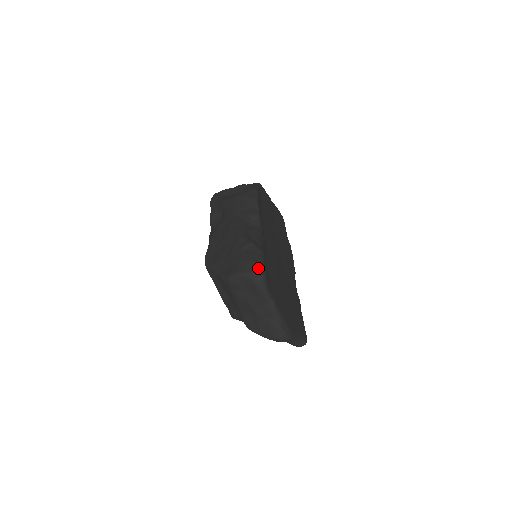
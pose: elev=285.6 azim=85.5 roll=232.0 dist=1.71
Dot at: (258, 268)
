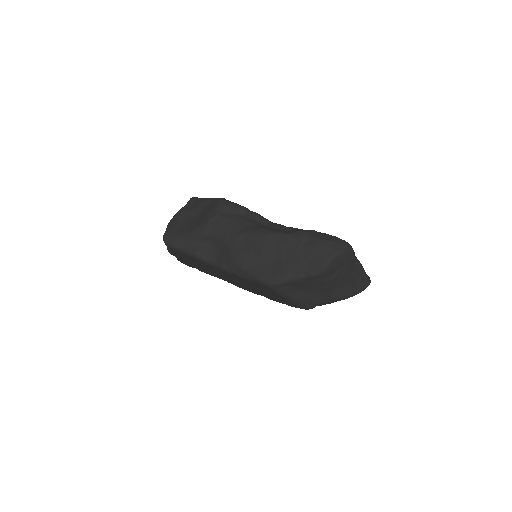
Dot at: (340, 241)
